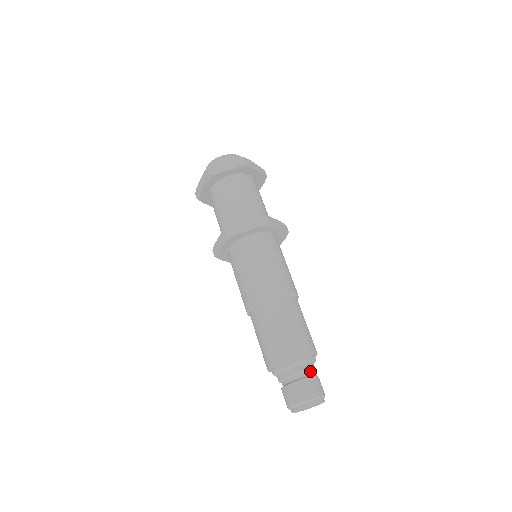
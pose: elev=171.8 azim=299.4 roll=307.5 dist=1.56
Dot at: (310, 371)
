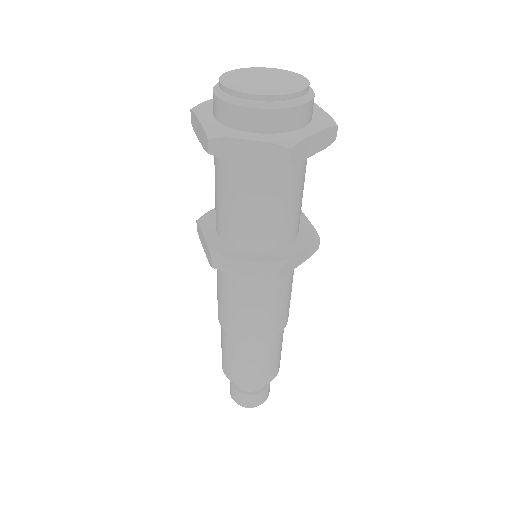
Dot at: occluded
